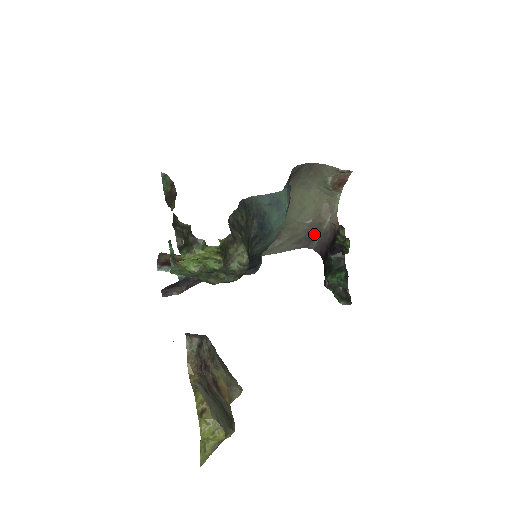
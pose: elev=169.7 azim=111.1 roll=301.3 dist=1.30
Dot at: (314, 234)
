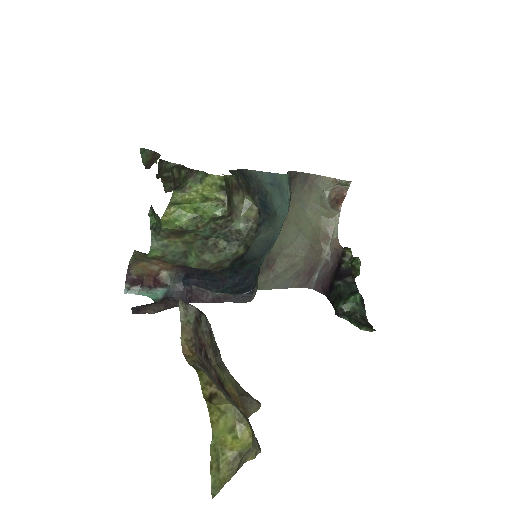
Dot at: (313, 266)
